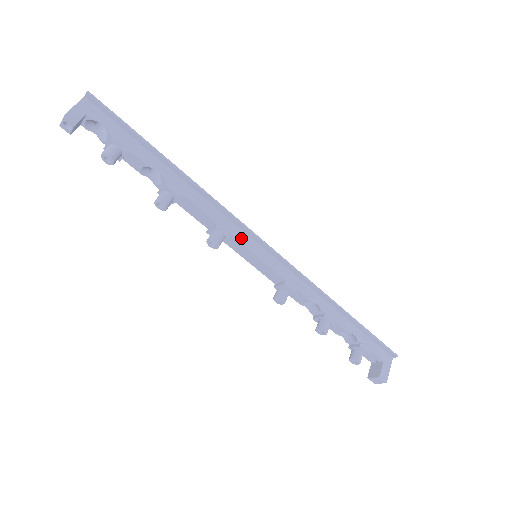
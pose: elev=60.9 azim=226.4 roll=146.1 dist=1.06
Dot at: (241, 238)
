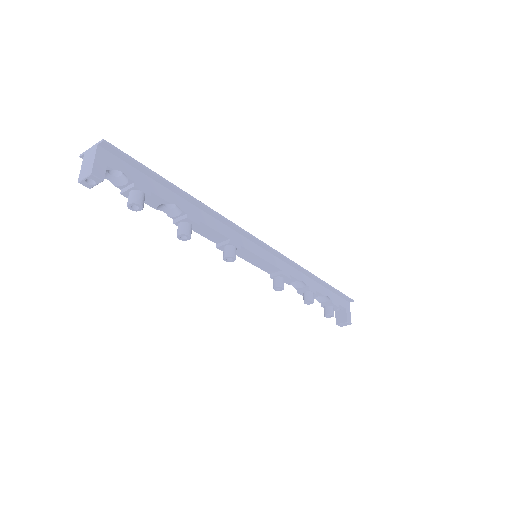
Dot at: (247, 245)
